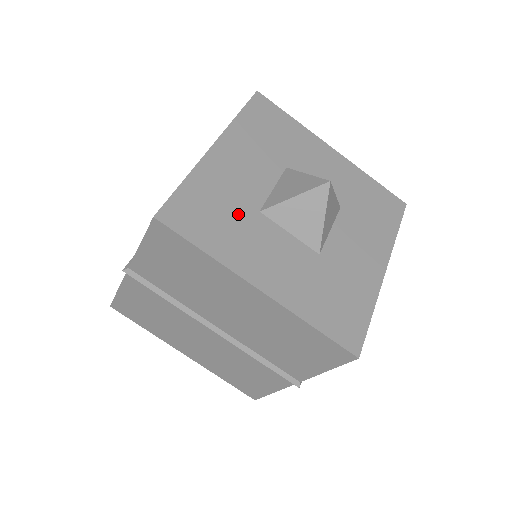
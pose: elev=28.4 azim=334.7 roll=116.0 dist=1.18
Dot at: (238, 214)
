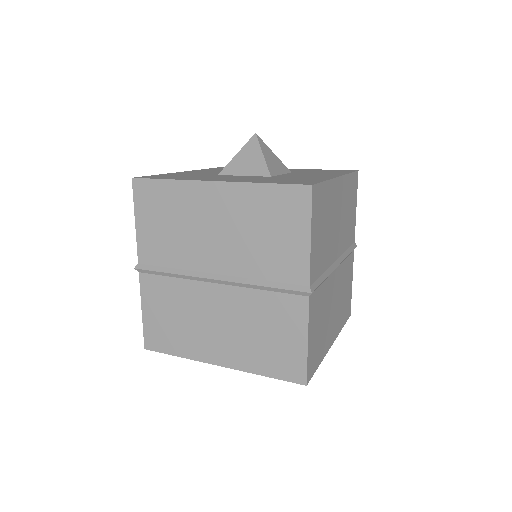
Dot at: occluded
